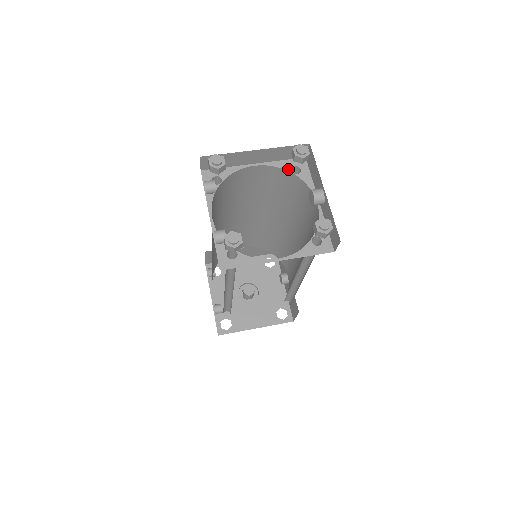
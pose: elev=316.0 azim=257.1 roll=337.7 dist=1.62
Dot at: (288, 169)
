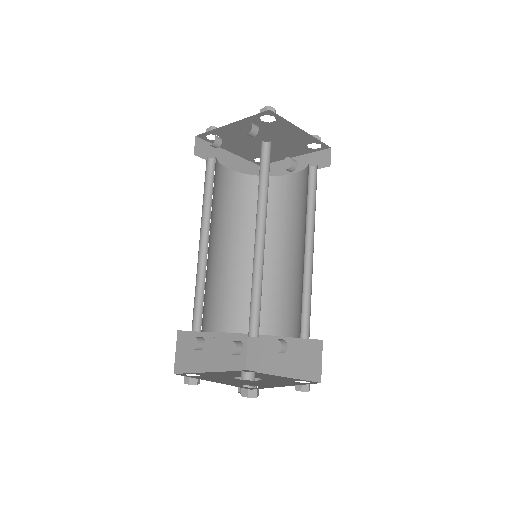
Dot at: (254, 176)
